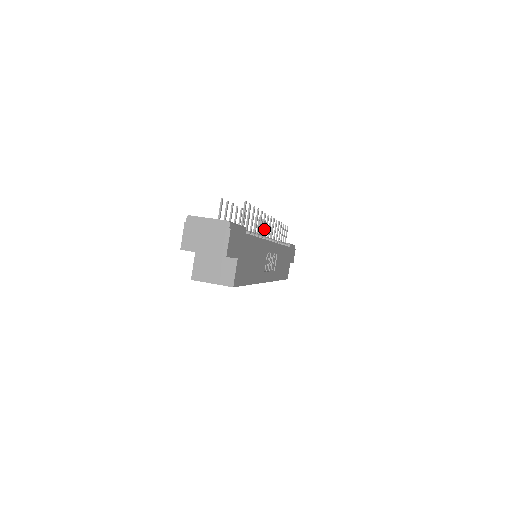
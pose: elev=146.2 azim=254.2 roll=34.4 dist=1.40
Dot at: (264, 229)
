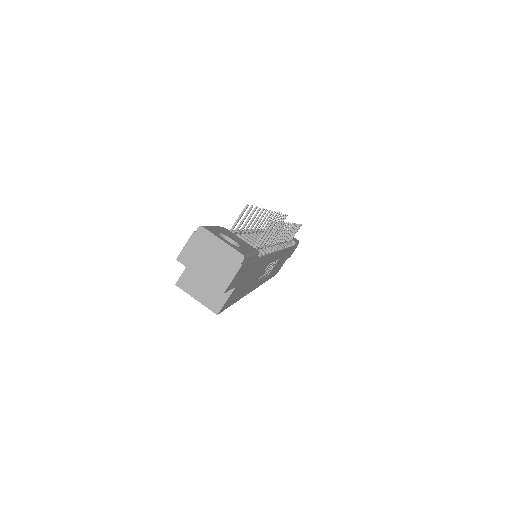
Dot at: occluded
